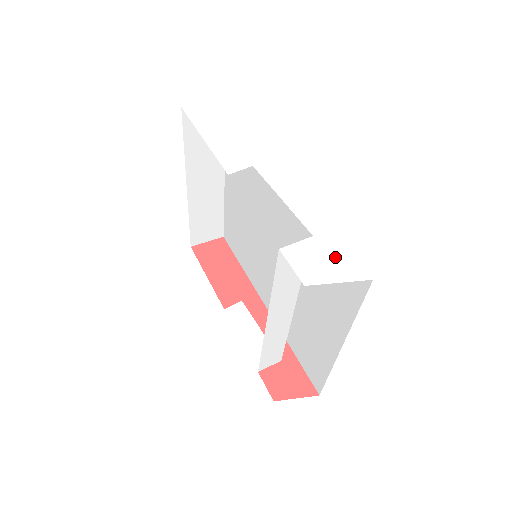
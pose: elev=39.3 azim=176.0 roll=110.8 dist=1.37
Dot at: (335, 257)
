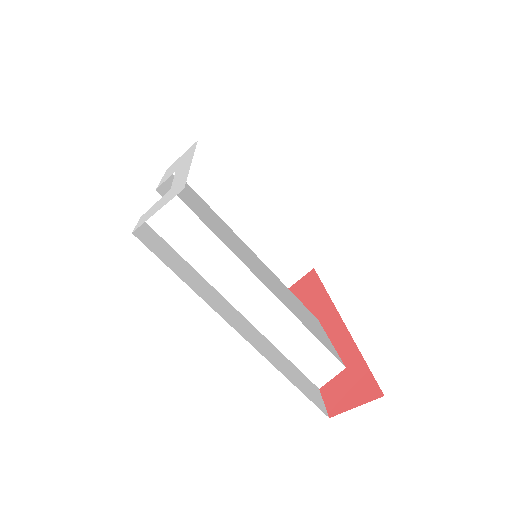
Dot at: (171, 193)
